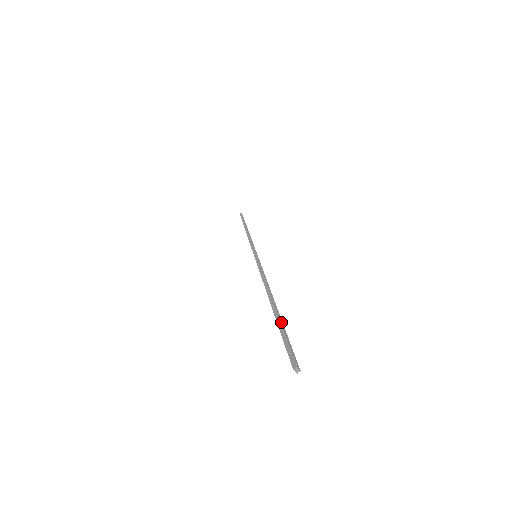
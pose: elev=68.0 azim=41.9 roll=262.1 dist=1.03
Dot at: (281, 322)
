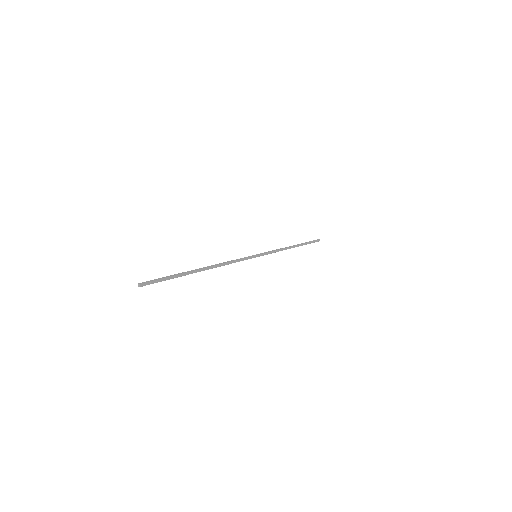
Dot at: (180, 275)
